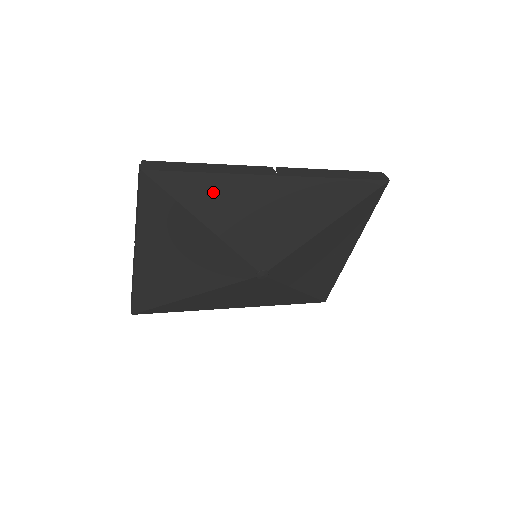
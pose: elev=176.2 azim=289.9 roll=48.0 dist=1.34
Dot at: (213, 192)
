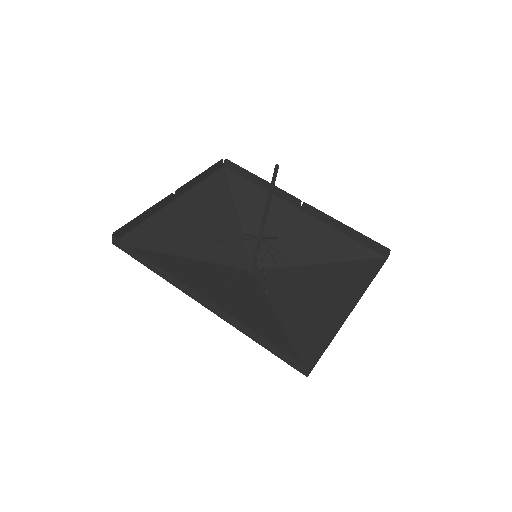
Dot at: (167, 268)
